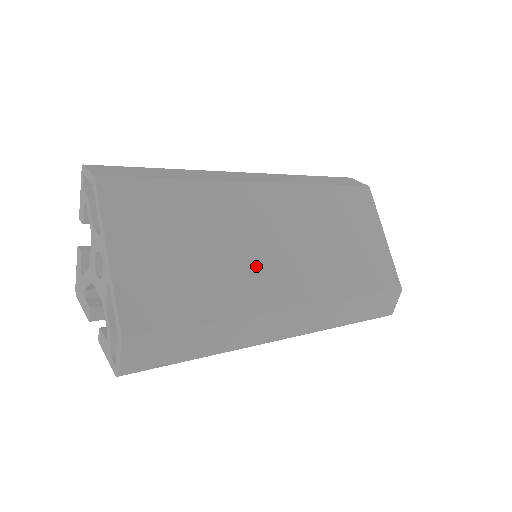
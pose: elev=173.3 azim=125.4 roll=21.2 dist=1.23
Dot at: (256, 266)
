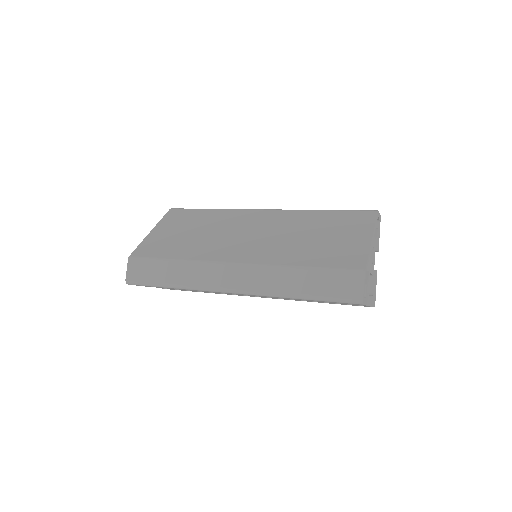
Dot at: (226, 242)
